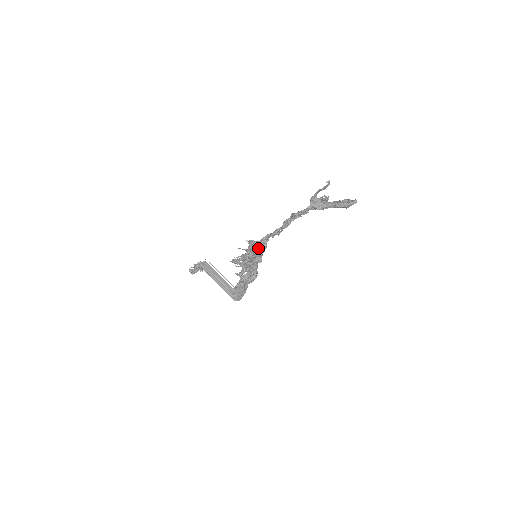
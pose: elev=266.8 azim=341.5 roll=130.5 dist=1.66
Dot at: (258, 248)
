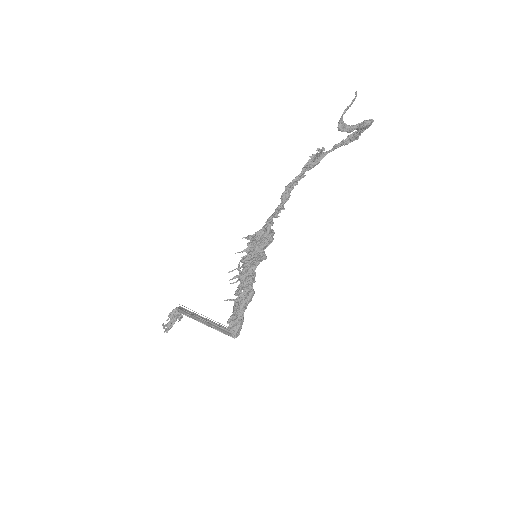
Dot at: (267, 234)
